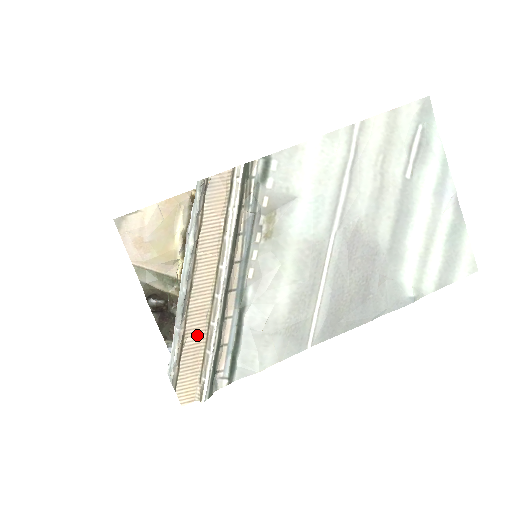
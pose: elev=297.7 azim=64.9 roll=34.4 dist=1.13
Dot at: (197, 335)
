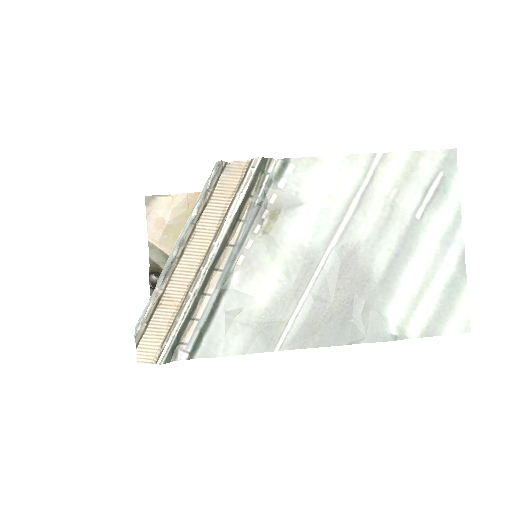
Dot at: (173, 301)
